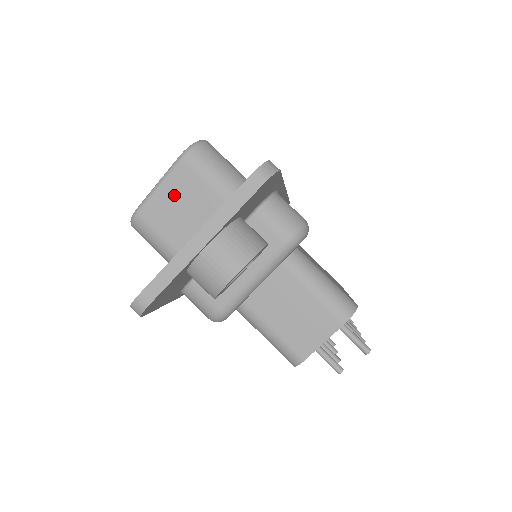
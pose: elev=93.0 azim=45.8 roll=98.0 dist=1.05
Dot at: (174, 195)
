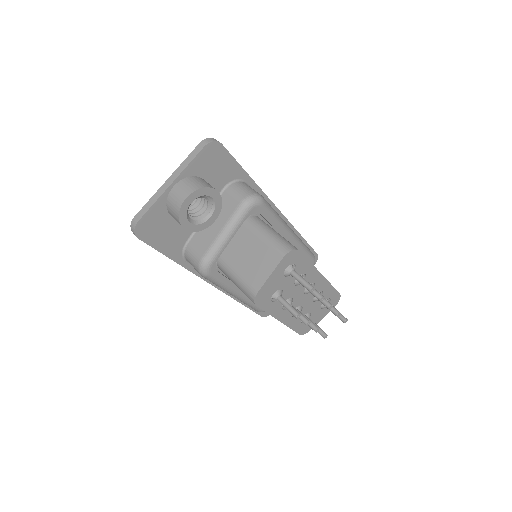
Dot at: occluded
